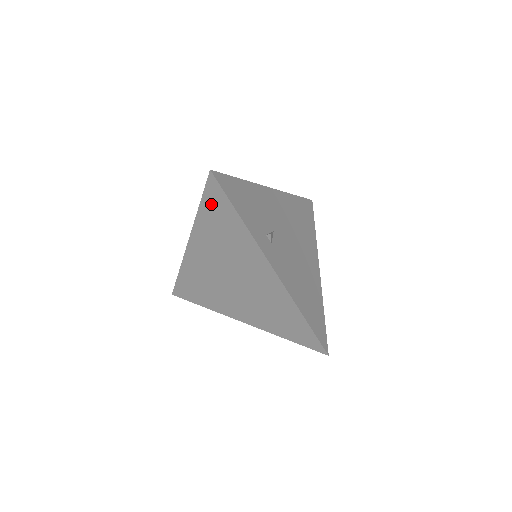
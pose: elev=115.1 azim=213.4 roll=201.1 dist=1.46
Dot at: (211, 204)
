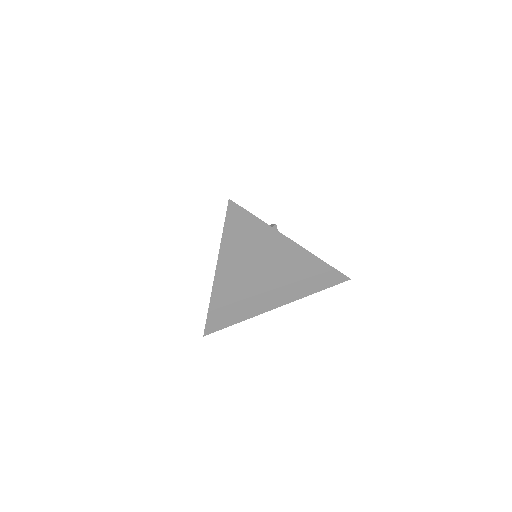
Dot at: (234, 226)
